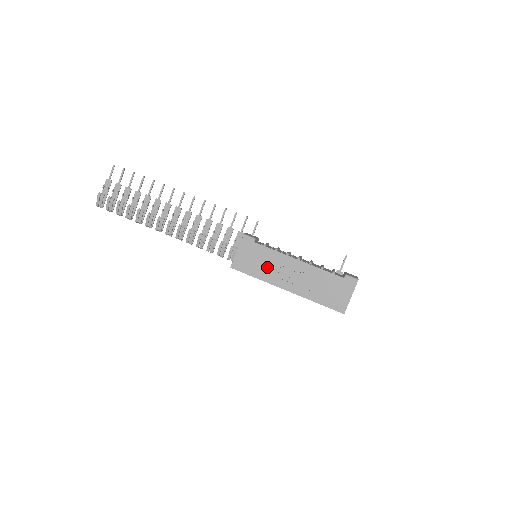
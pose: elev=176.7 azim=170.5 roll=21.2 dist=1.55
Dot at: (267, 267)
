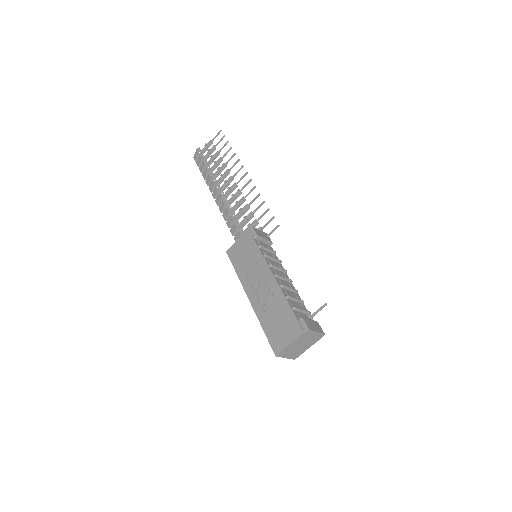
Dot at: (249, 267)
